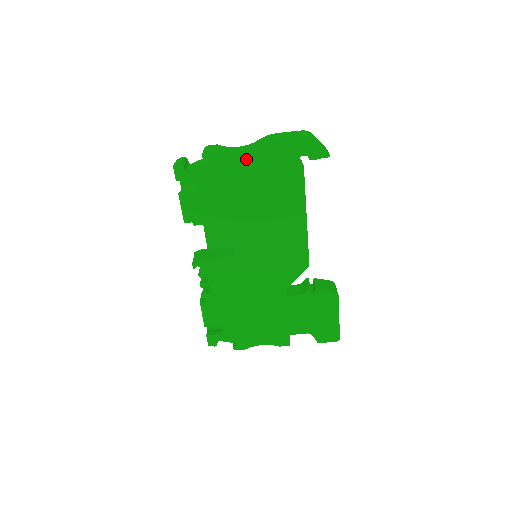
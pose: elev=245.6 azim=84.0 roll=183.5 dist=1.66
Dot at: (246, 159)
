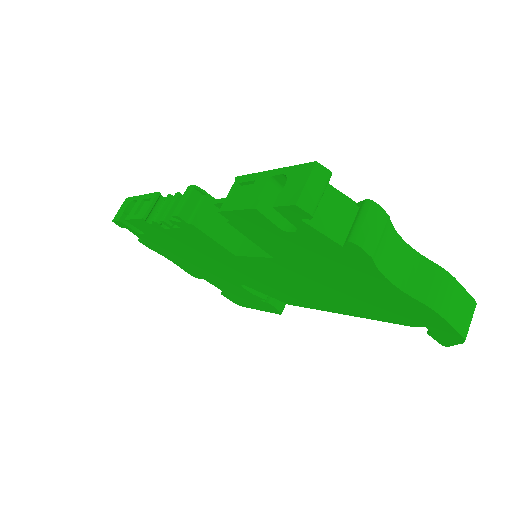
Dot at: (384, 285)
